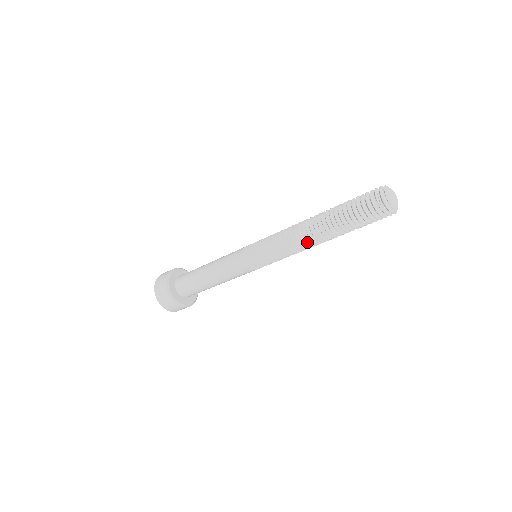
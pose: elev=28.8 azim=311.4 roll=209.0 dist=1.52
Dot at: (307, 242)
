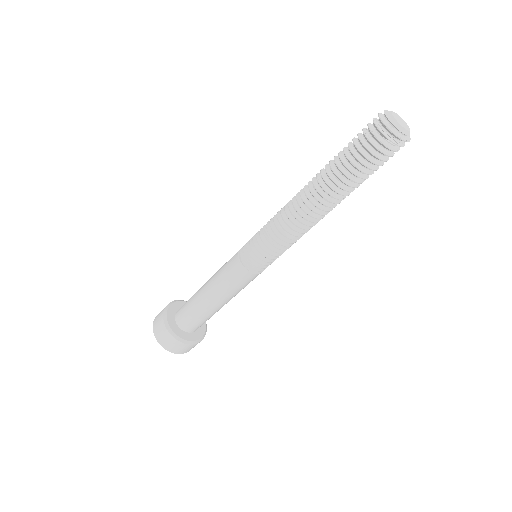
Dot at: (317, 218)
